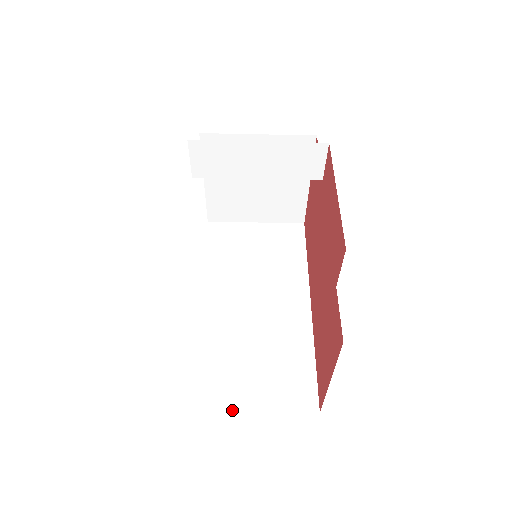
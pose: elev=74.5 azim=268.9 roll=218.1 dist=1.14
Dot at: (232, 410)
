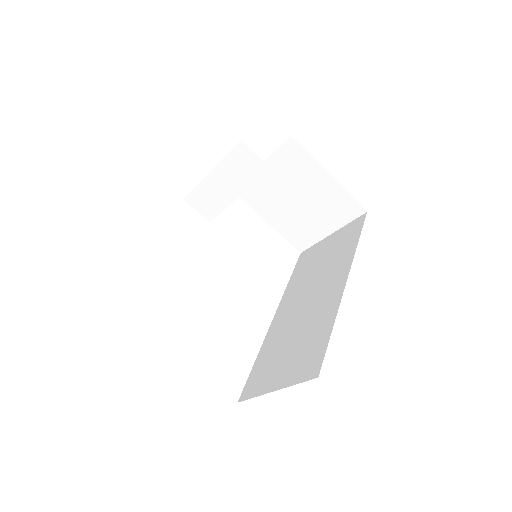
Dot at: occluded
